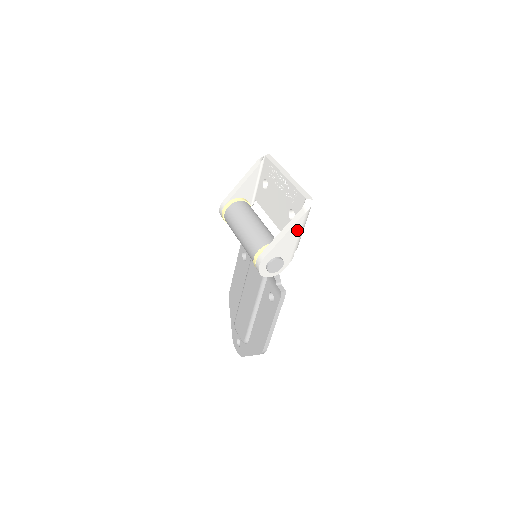
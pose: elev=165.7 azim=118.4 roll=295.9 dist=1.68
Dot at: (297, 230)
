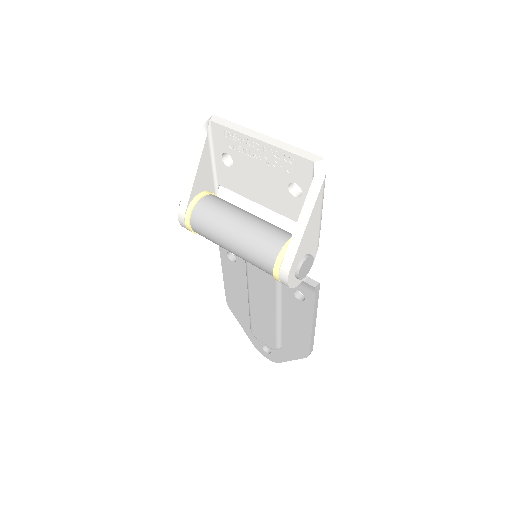
Dot at: (318, 210)
